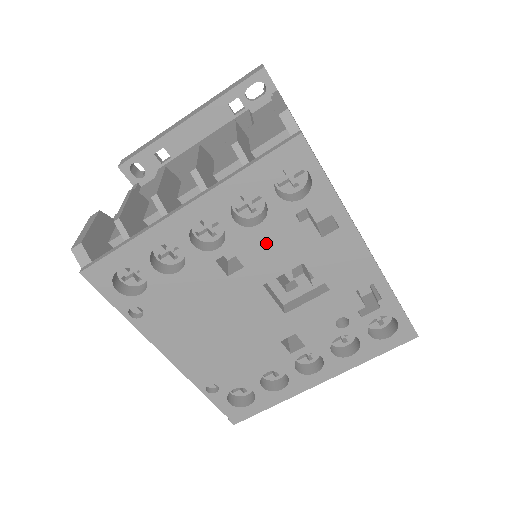
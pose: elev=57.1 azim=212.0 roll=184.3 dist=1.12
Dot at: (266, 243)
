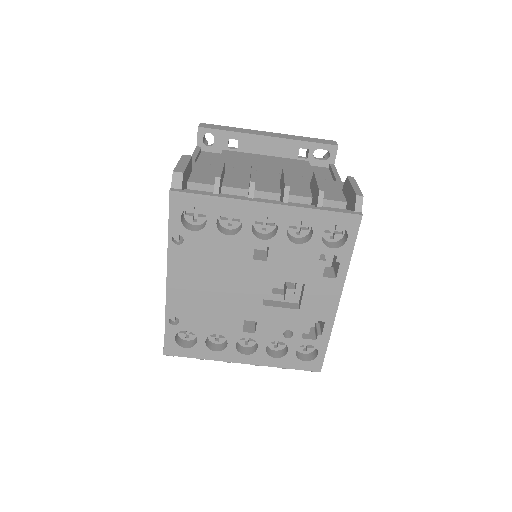
Dot at: (291, 257)
